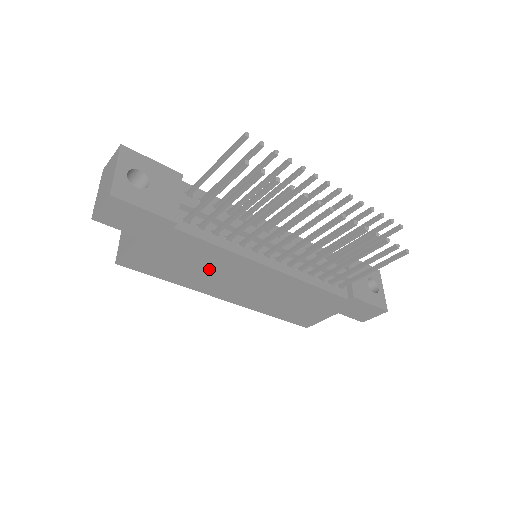
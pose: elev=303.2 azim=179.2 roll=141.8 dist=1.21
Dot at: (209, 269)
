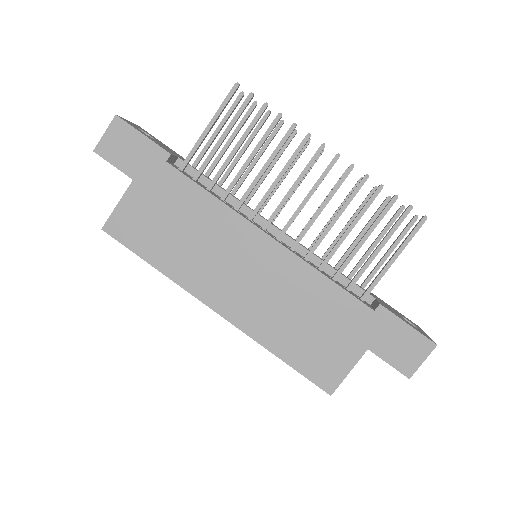
Dot at: (199, 239)
